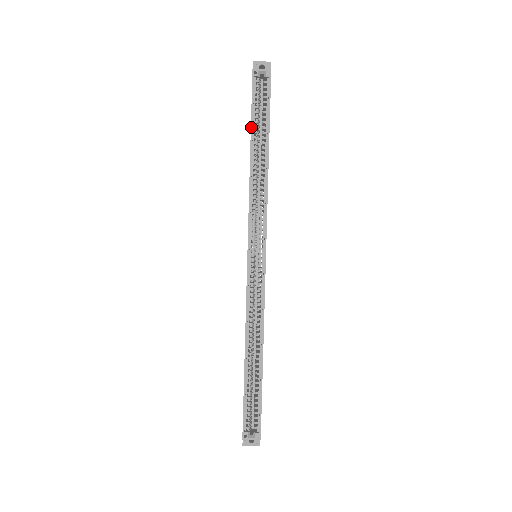
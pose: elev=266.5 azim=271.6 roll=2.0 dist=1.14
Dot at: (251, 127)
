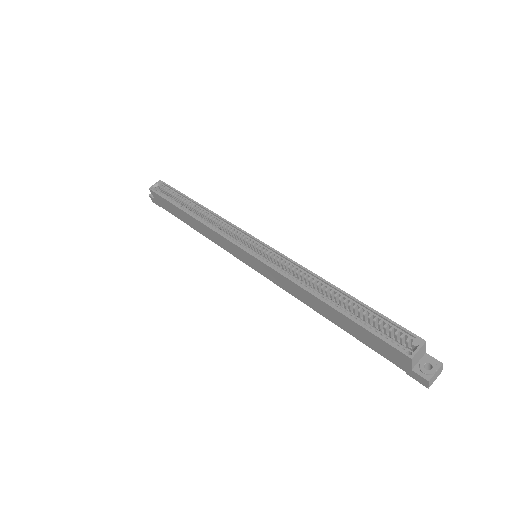
Dot at: (174, 205)
